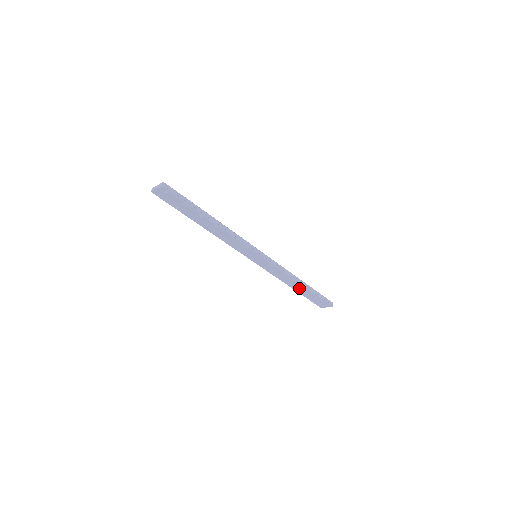
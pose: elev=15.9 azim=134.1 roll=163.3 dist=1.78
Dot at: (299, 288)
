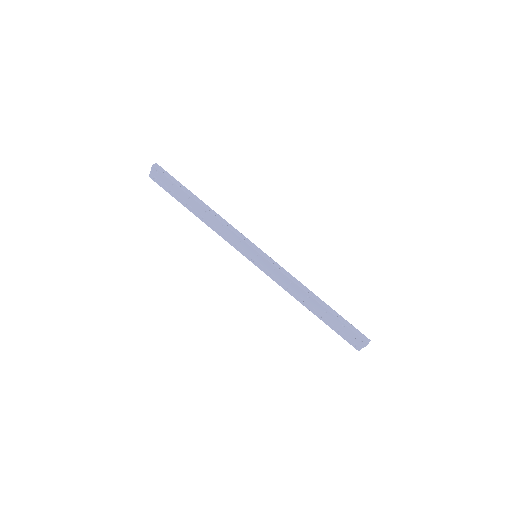
Dot at: (317, 309)
